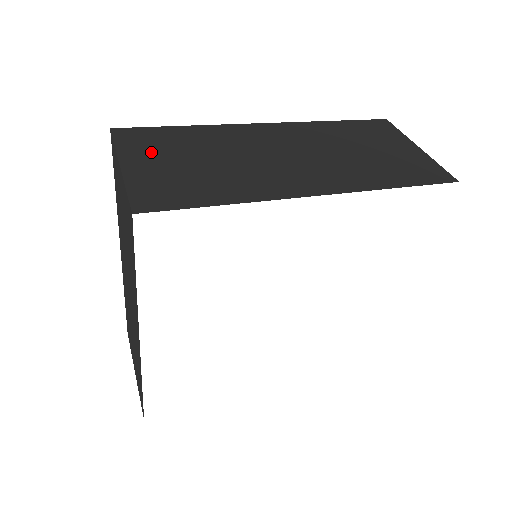
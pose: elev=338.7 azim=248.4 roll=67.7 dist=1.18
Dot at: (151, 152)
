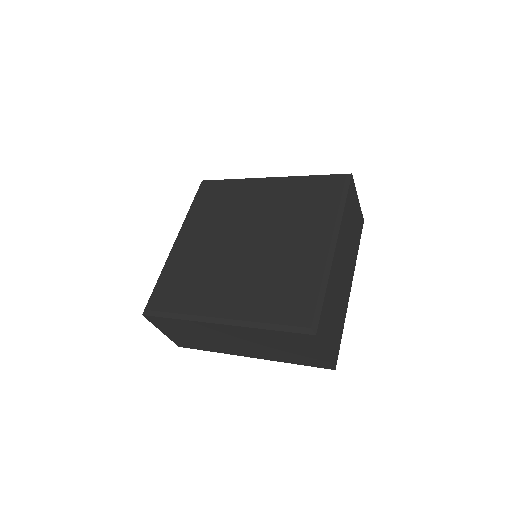
Dot at: (328, 331)
